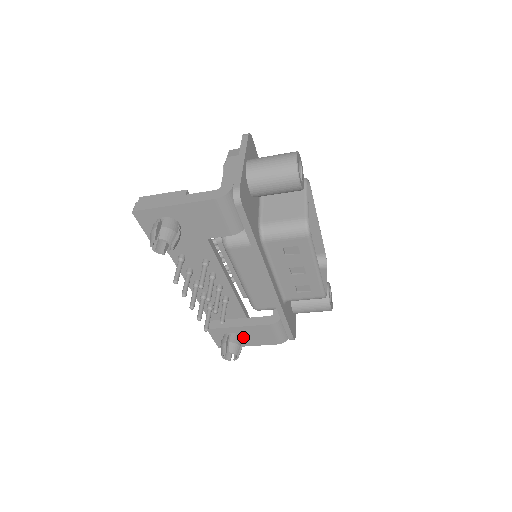
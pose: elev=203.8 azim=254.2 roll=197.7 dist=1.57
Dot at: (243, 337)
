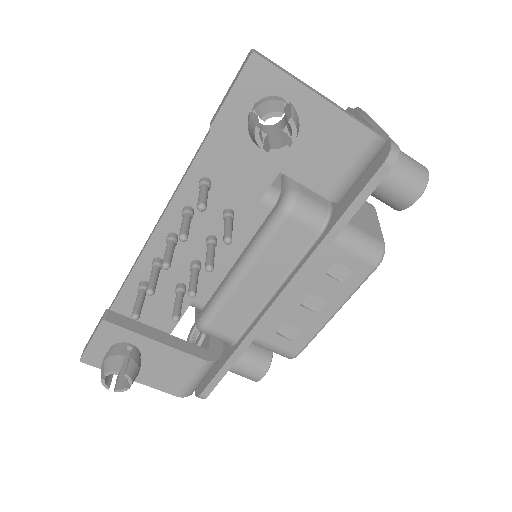
Dot at: (141, 361)
